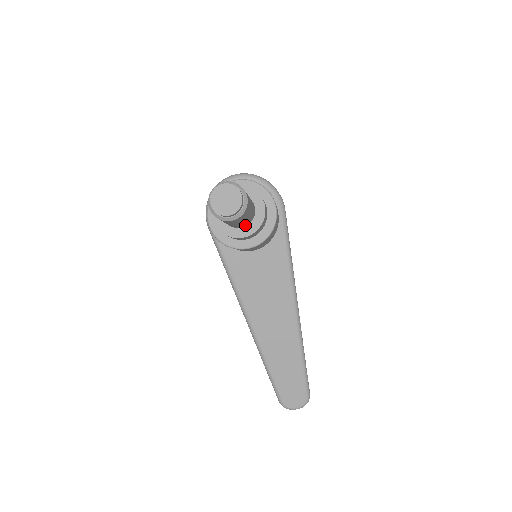
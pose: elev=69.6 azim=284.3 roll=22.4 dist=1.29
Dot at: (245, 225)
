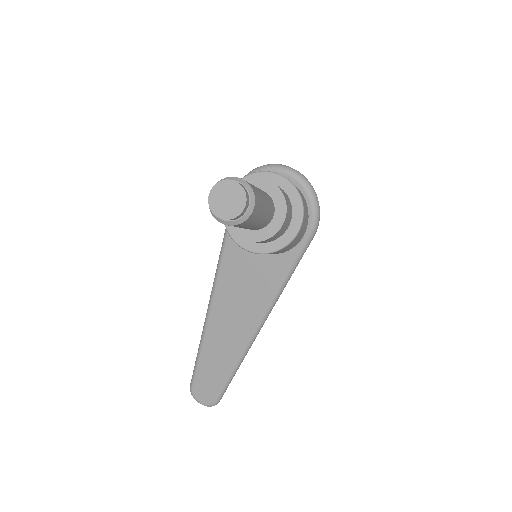
Dot at: (249, 229)
